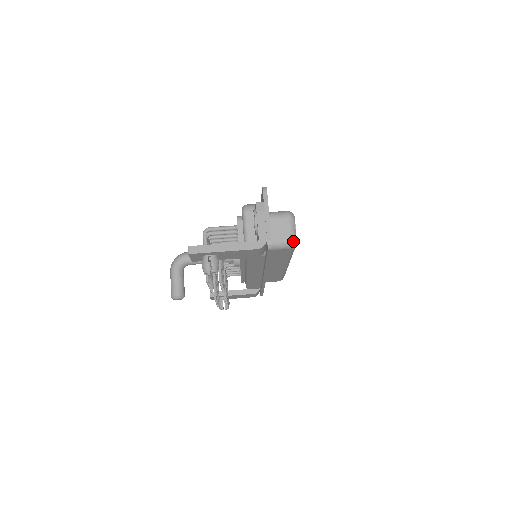
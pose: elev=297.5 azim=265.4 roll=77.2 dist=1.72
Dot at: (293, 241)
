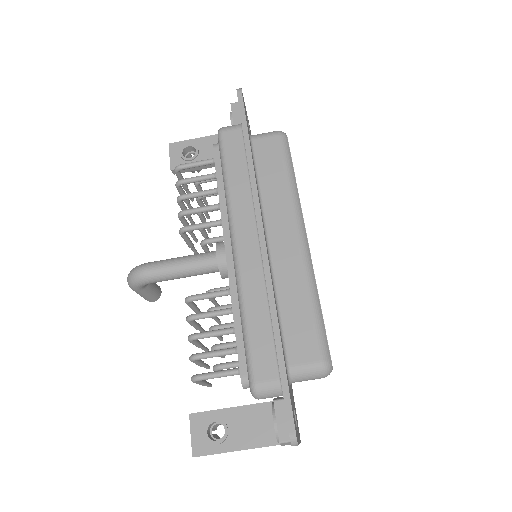
Dot at: occluded
